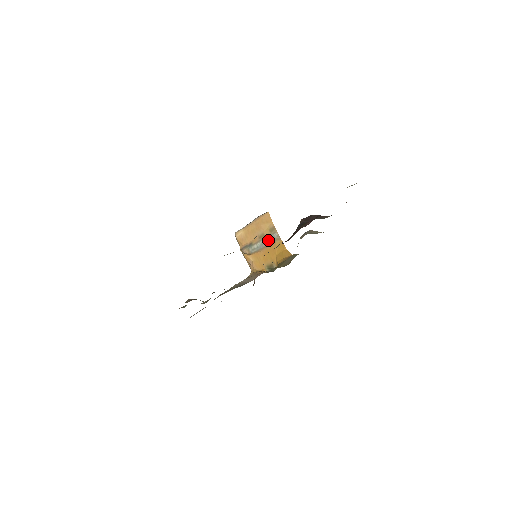
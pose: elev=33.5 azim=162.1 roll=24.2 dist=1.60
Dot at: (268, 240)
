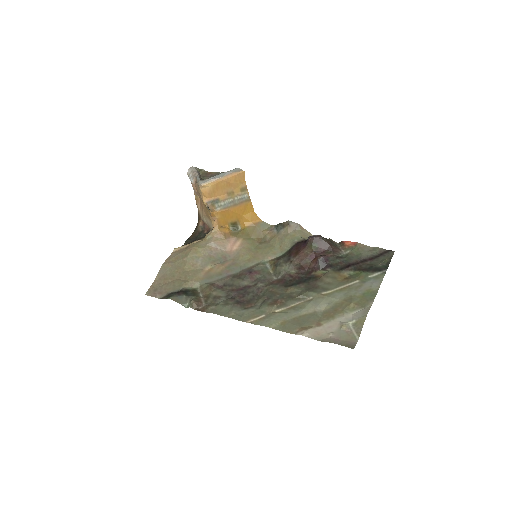
Dot at: (238, 200)
